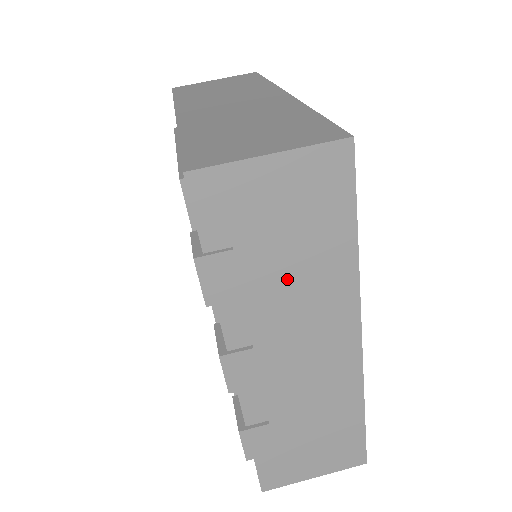
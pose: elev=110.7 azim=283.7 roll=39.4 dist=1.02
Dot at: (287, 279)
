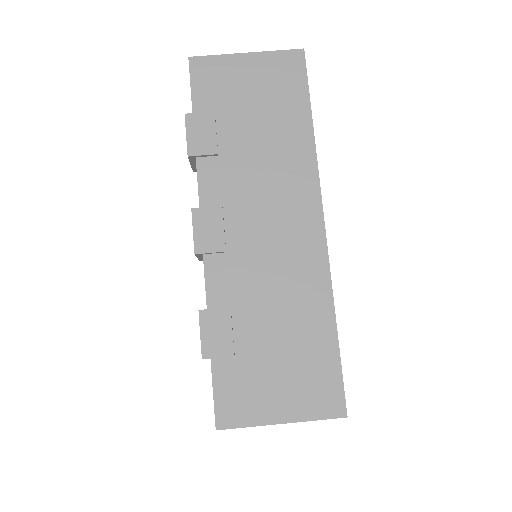
Dot at: (255, 147)
